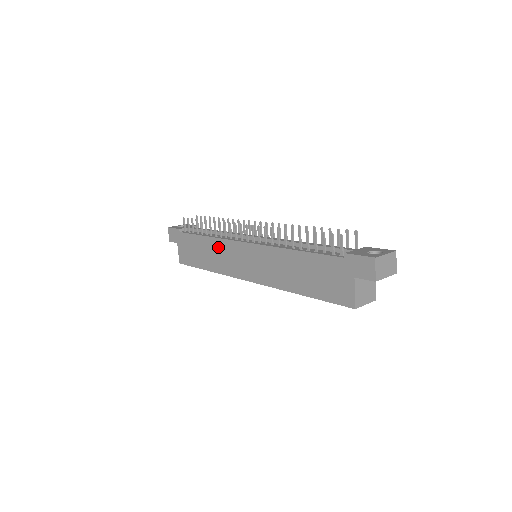
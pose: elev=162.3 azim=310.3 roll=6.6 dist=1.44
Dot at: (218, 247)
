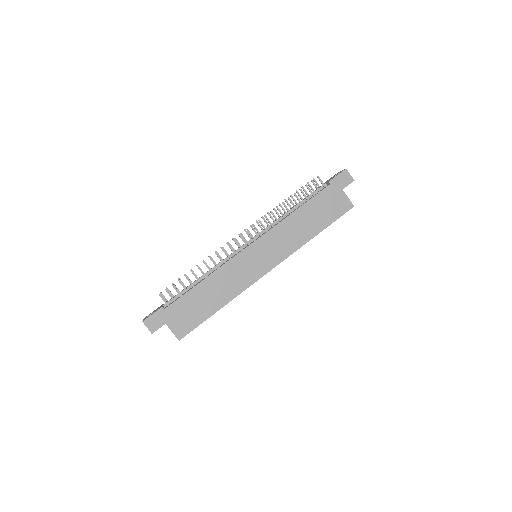
Dot at: (224, 275)
